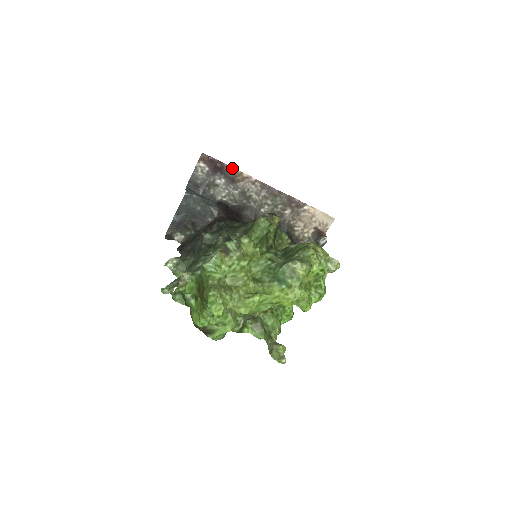
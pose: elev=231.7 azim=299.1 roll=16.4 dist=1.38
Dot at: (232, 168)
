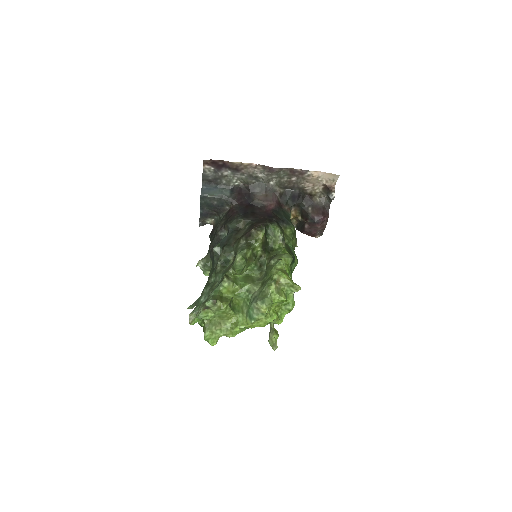
Dot at: (232, 162)
